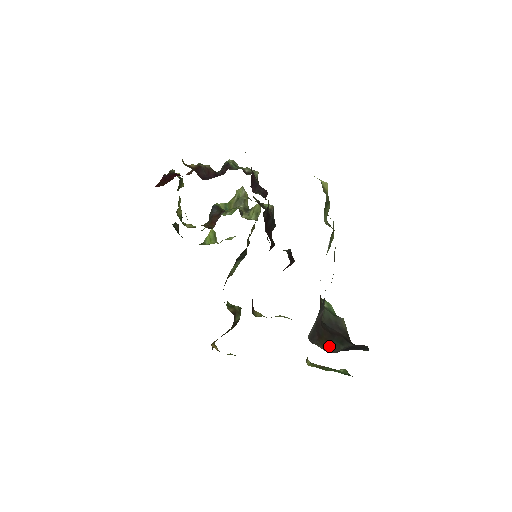
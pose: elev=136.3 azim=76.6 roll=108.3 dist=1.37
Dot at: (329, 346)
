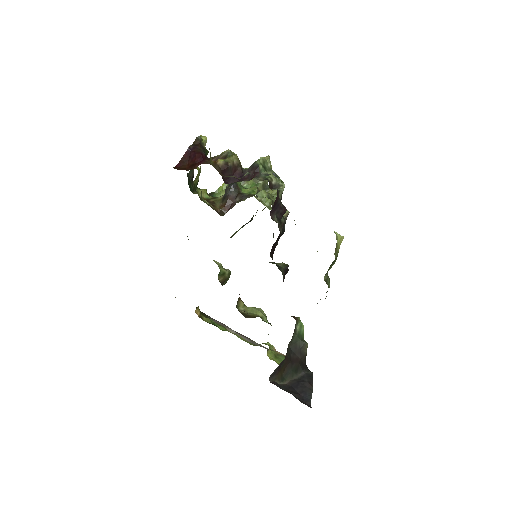
Dot at: (285, 376)
